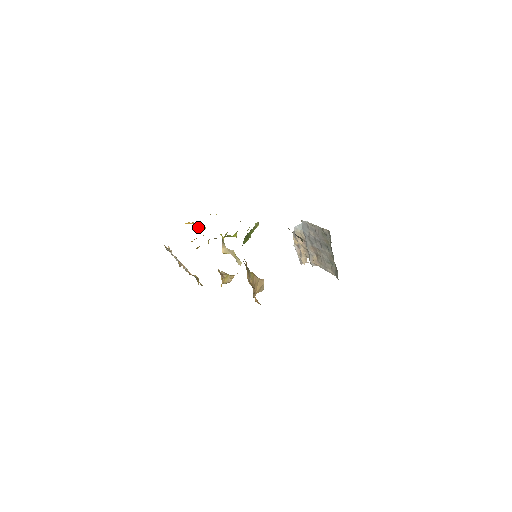
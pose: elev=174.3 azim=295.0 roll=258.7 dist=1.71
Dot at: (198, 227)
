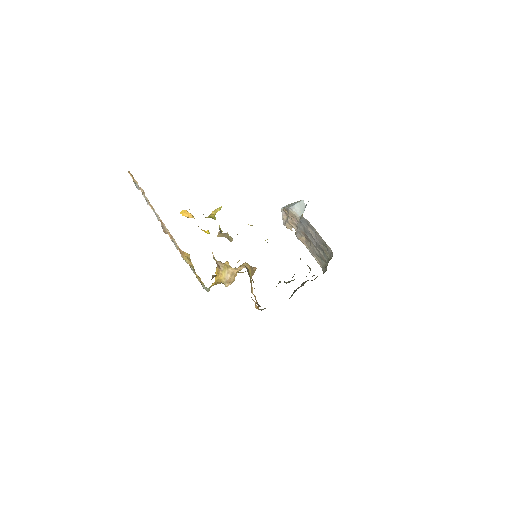
Dot at: occluded
